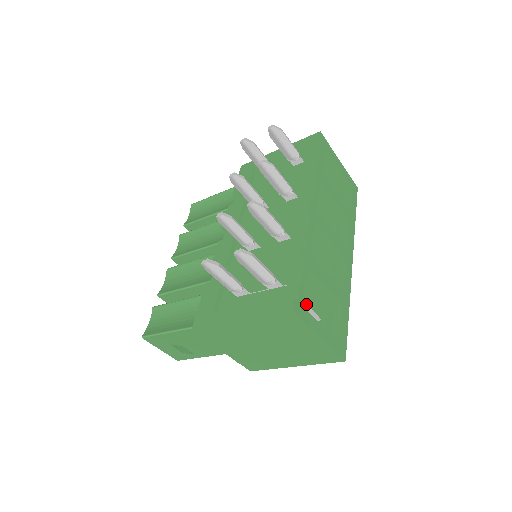
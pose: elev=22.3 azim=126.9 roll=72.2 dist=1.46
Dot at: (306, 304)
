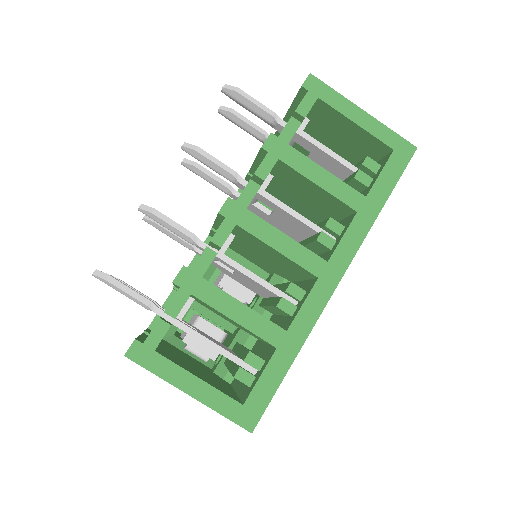
Dot at: (212, 341)
